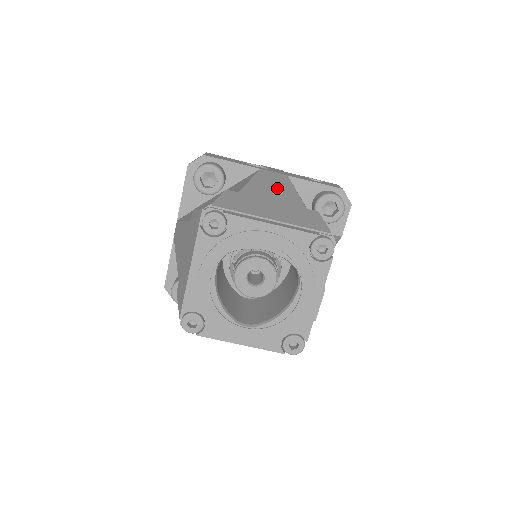
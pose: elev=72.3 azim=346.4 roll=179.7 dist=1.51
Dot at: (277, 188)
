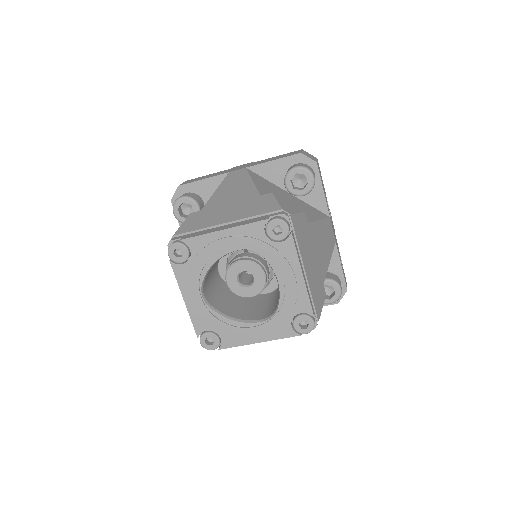
Dot at: (325, 246)
